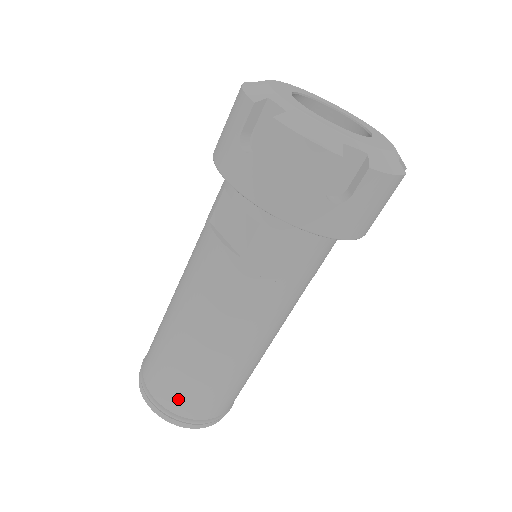
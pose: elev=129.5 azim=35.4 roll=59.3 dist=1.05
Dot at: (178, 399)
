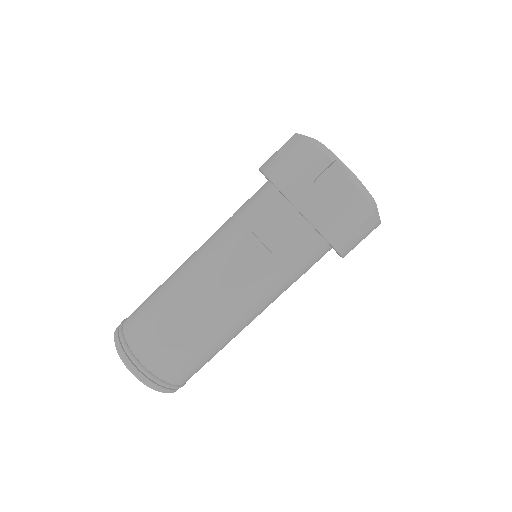
Dot at: (173, 368)
